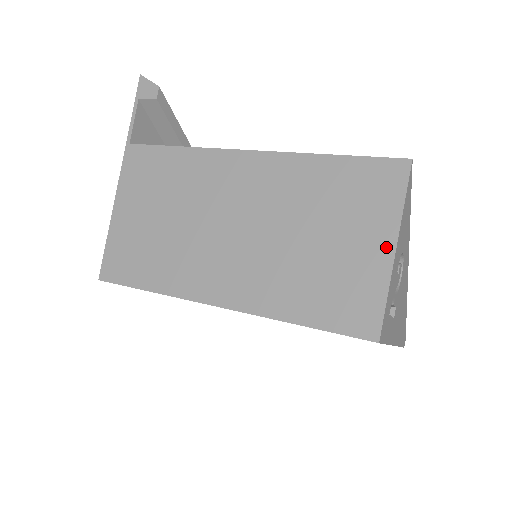
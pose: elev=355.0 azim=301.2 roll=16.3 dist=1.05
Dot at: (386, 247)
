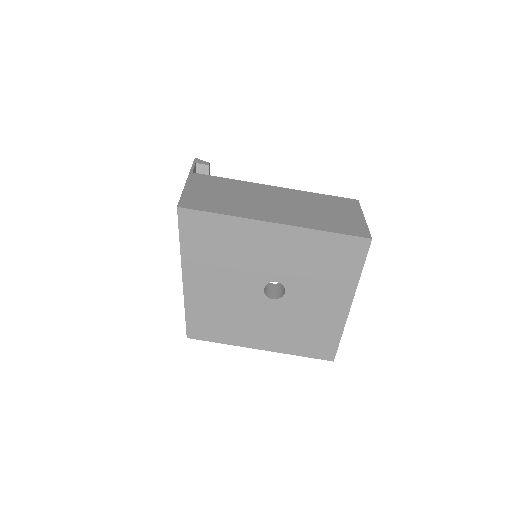
Dot at: (360, 217)
